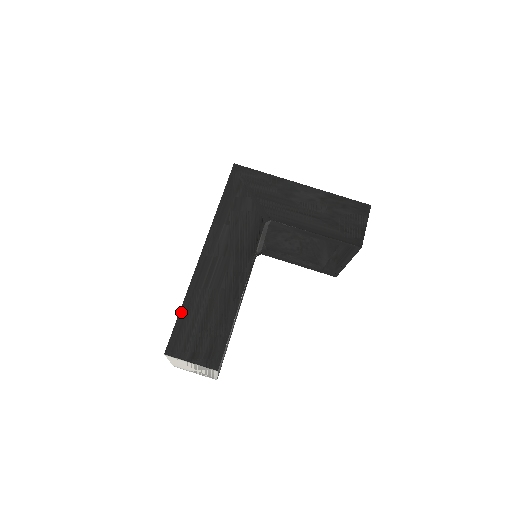
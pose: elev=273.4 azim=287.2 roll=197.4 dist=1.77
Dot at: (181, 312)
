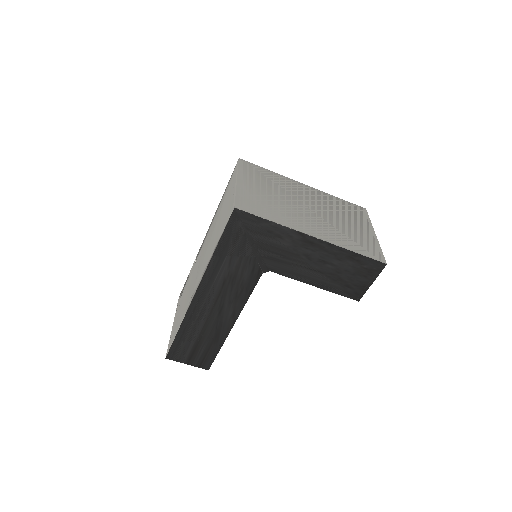
Dot at: (177, 335)
